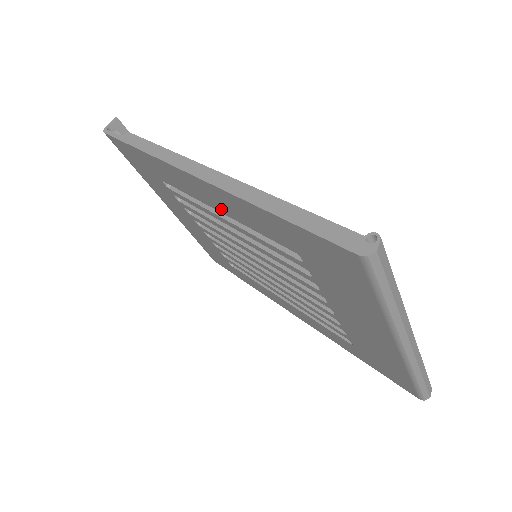
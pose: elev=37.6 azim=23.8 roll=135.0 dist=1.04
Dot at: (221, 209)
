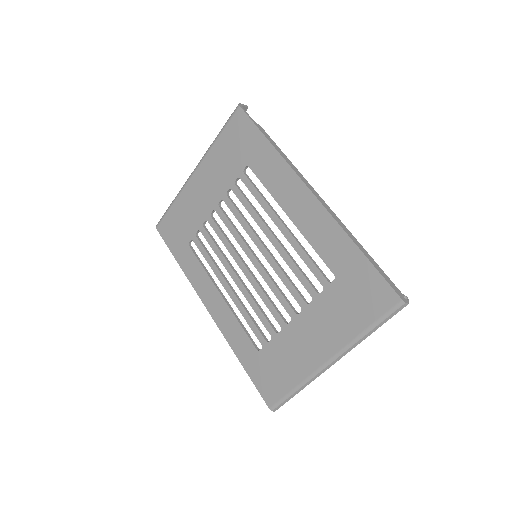
Dot at: (297, 219)
